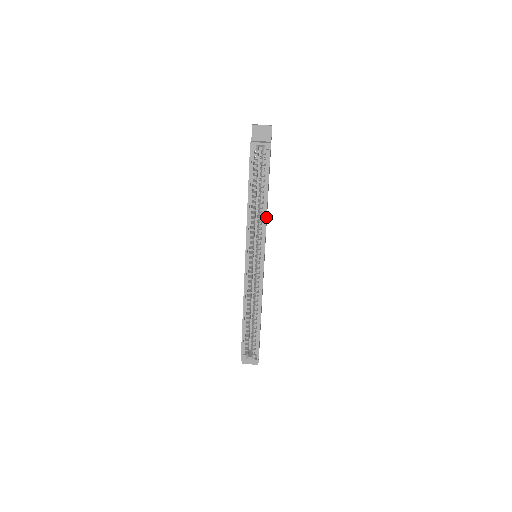
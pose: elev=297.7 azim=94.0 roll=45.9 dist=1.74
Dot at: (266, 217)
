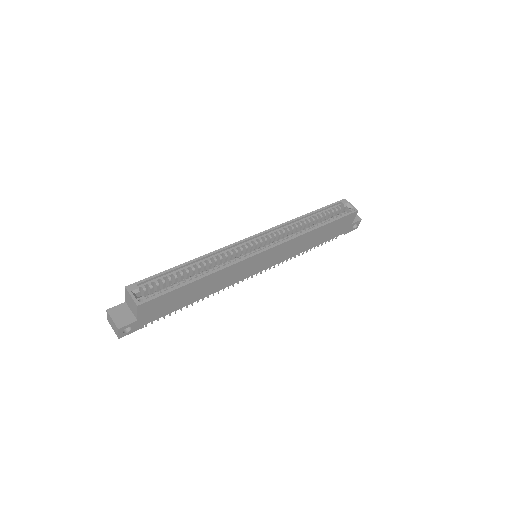
Dot at: (305, 233)
